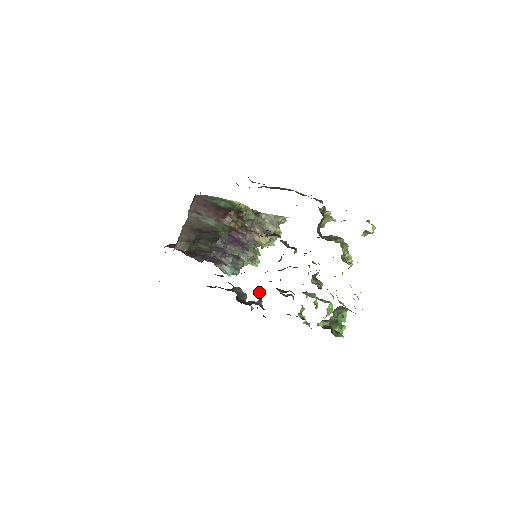
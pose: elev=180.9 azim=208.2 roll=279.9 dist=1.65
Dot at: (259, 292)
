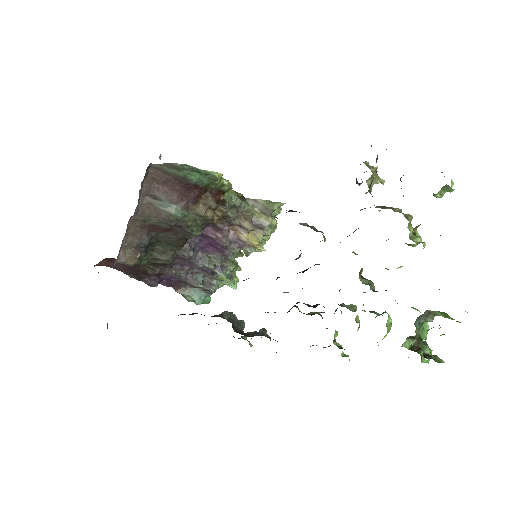
Dot at: occluded
